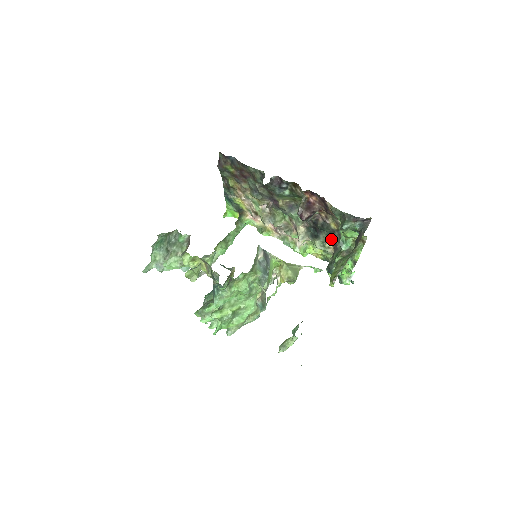
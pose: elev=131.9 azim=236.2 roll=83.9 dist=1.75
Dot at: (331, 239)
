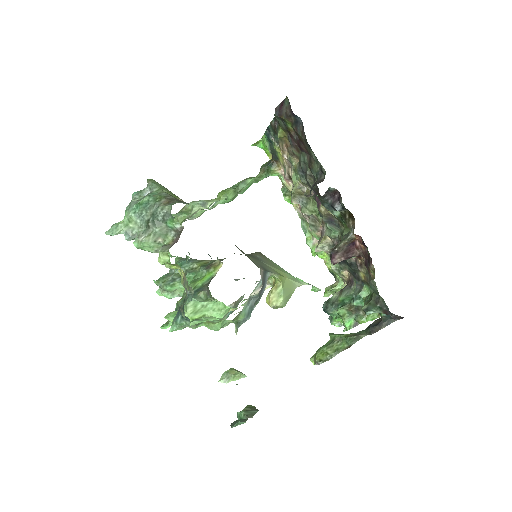
Dot at: (351, 274)
